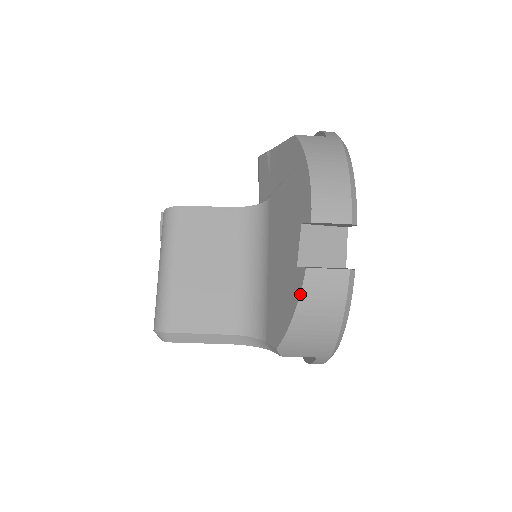
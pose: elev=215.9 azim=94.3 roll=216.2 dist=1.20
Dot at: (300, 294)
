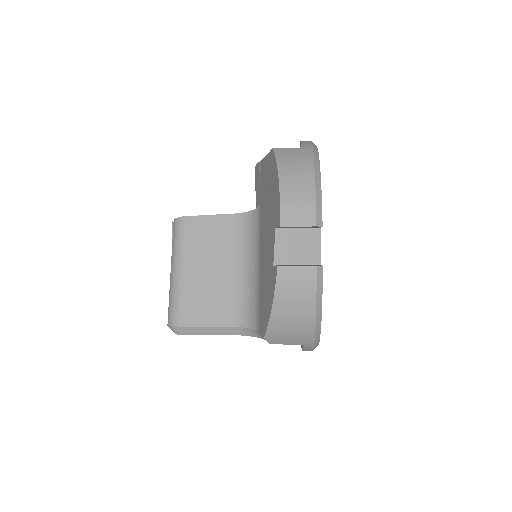
Dot at: (275, 289)
